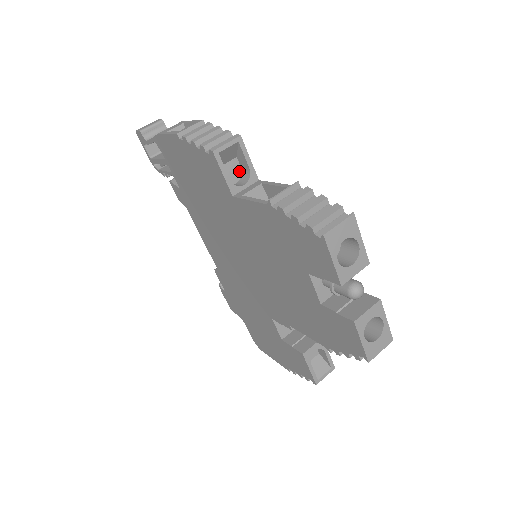
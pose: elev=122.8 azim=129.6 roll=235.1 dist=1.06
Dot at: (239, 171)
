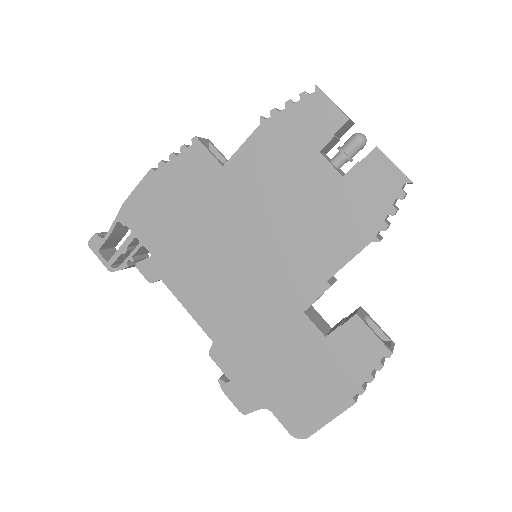
Dot at: occluded
